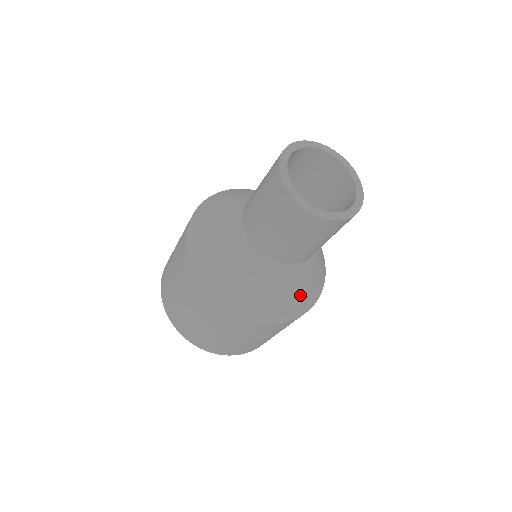
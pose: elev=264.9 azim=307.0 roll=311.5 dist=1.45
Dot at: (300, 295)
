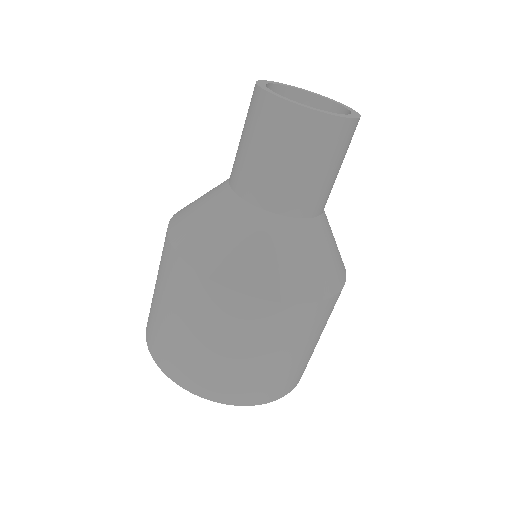
Dot at: (306, 268)
